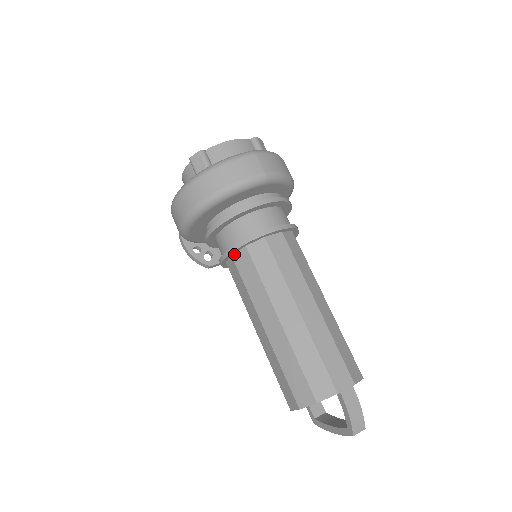
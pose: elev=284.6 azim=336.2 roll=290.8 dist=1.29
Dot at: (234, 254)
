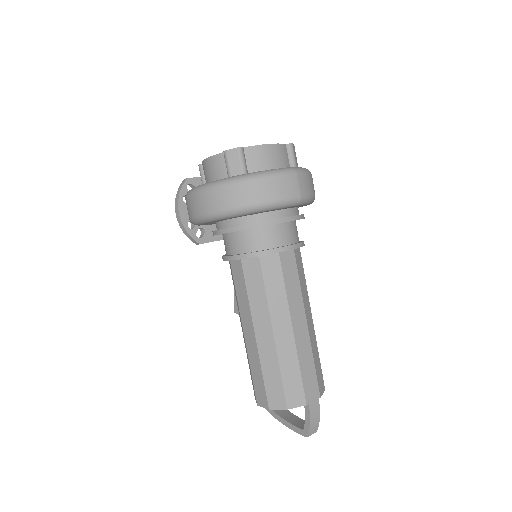
Dot at: (244, 259)
